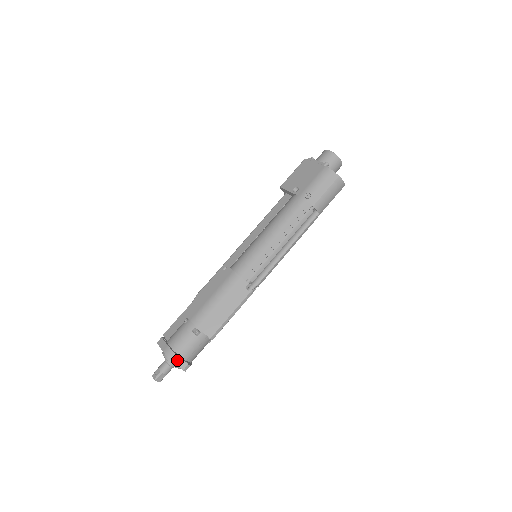
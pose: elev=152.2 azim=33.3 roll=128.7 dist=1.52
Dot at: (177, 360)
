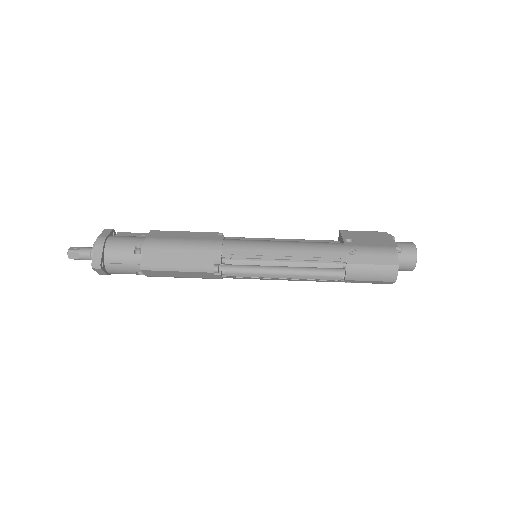
Dot at: (98, 252)
